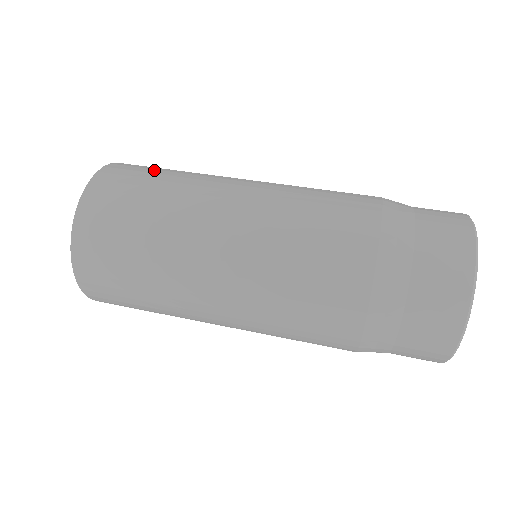
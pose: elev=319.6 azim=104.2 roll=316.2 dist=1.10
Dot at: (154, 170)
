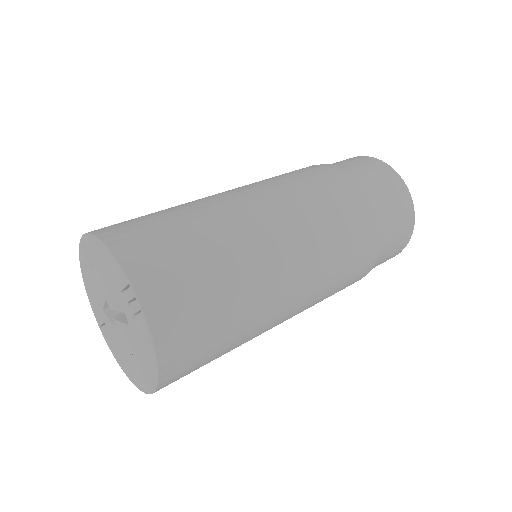
Dot at: (147, 217)
